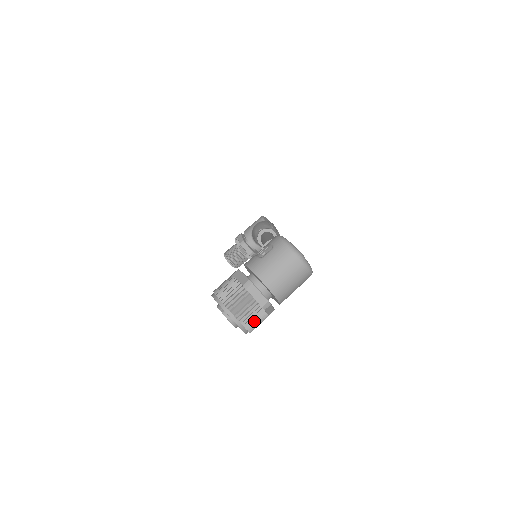
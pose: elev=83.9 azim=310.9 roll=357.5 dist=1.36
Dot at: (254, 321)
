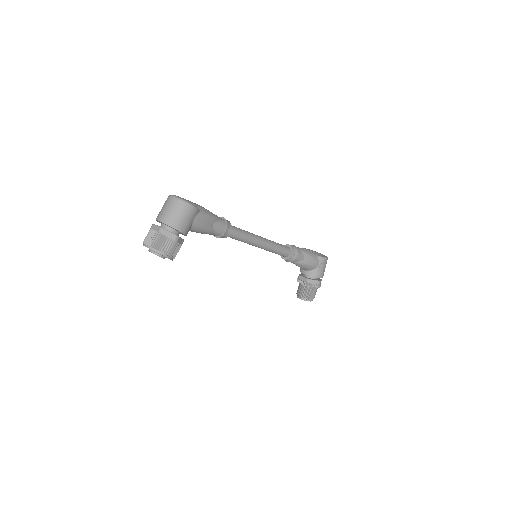
Dot at: (158, 243)
